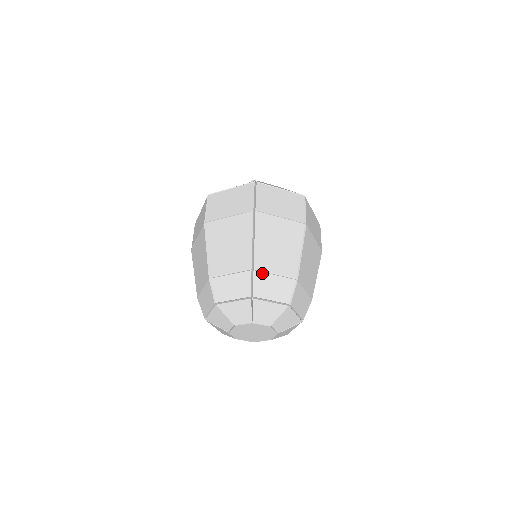
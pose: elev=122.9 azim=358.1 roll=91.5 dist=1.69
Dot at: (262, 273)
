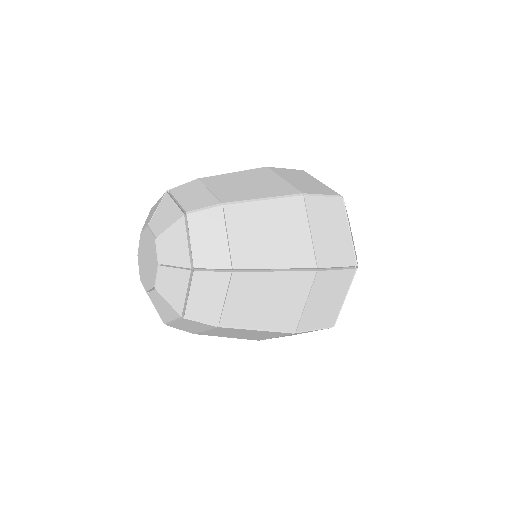
Dot at: (201, 183)
